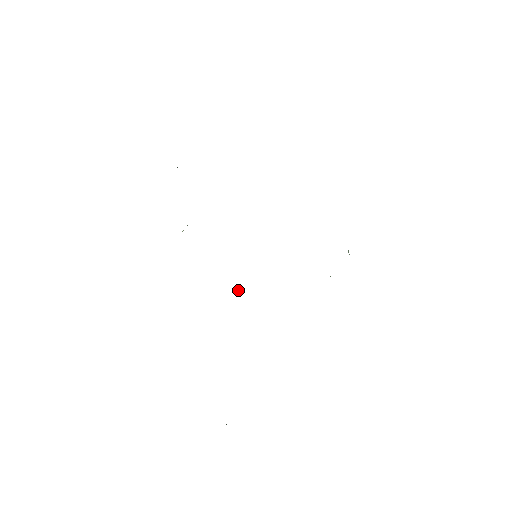
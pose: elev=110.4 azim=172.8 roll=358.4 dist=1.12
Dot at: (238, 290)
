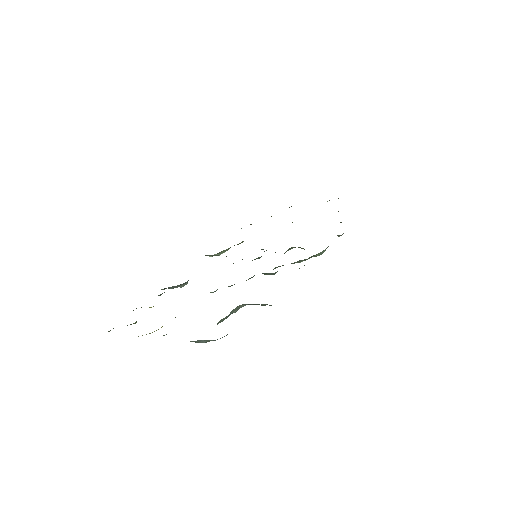
Dot at: occluded
